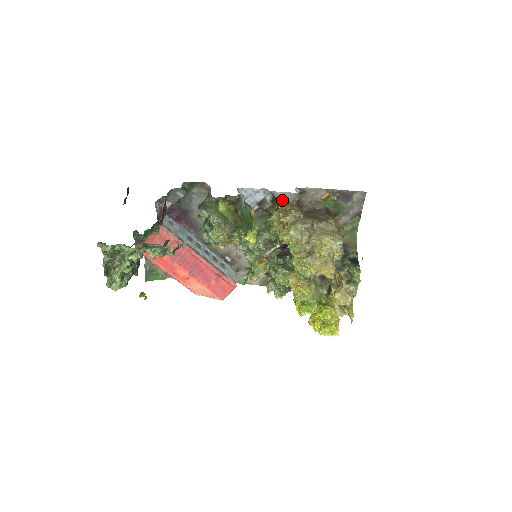
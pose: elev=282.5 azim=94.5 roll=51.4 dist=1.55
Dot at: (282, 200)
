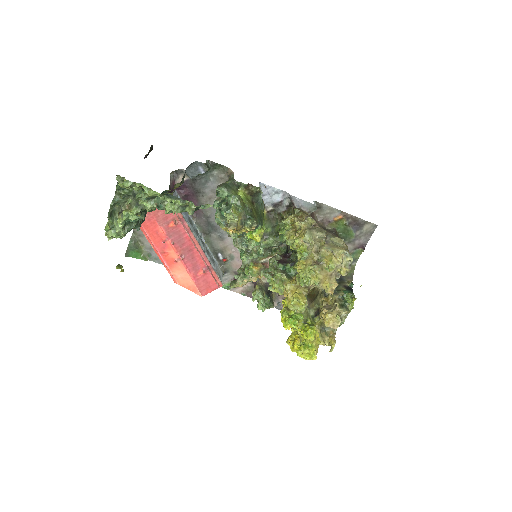
Dot at: (298, 208)
